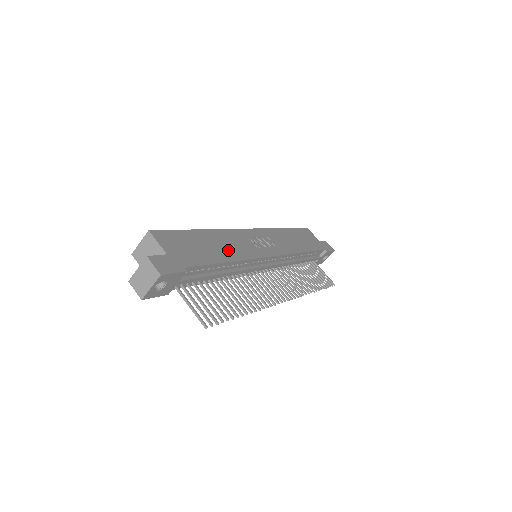
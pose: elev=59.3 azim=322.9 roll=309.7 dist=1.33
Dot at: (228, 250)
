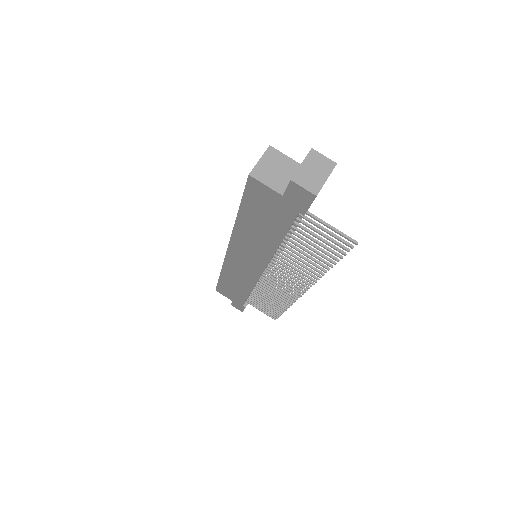
Dot at: occluded
